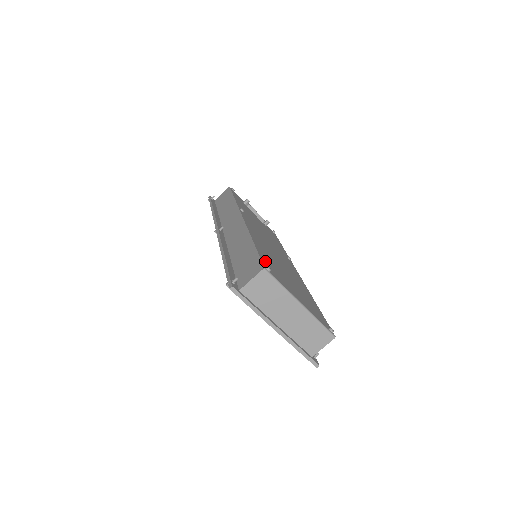
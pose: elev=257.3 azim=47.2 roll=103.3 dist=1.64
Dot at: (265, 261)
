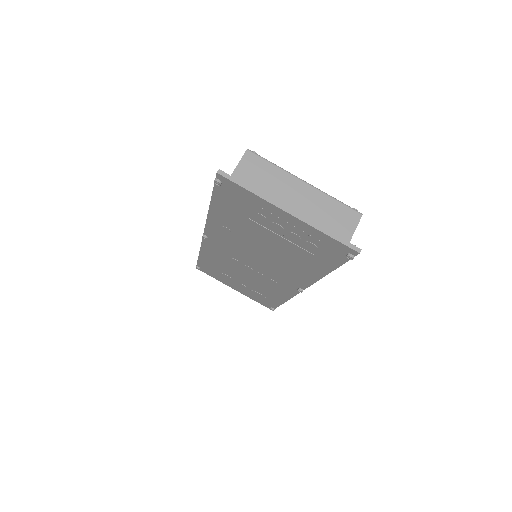
Dot at: occluded
